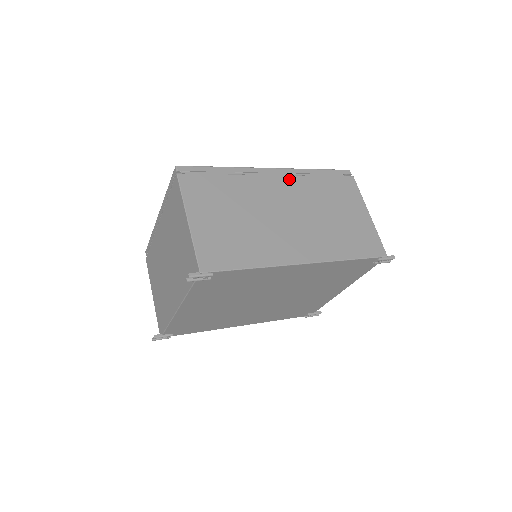
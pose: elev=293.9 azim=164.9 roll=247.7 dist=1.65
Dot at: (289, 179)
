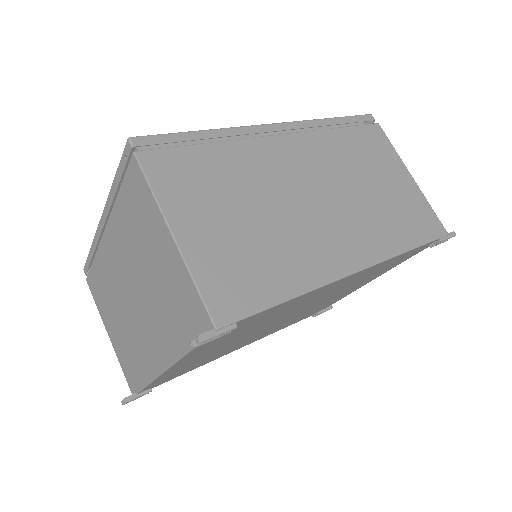
Dot at: (302, 138)
